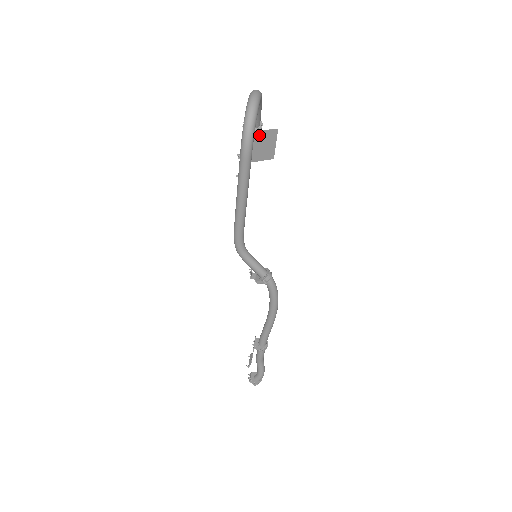
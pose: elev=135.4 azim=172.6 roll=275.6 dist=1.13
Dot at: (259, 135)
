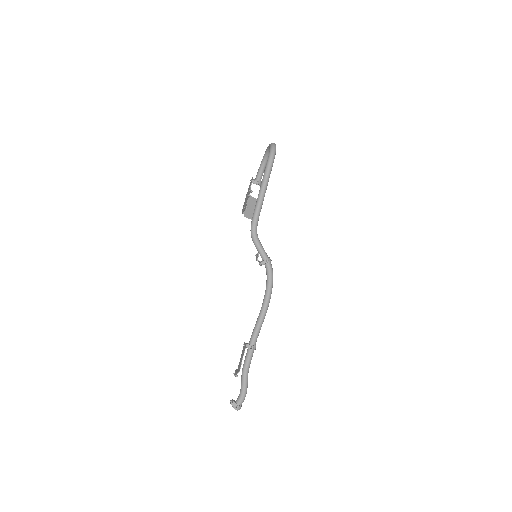
Dot at: (252, 200)
